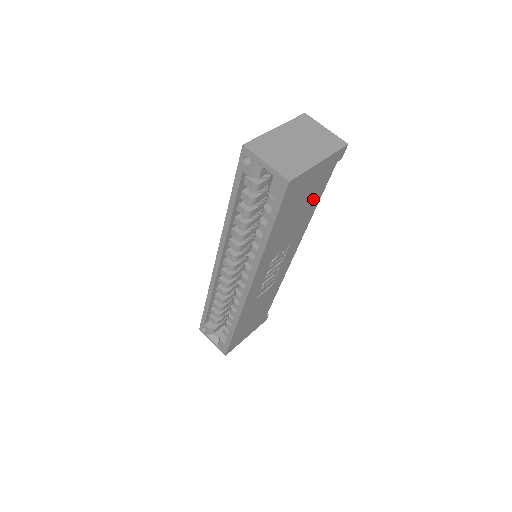
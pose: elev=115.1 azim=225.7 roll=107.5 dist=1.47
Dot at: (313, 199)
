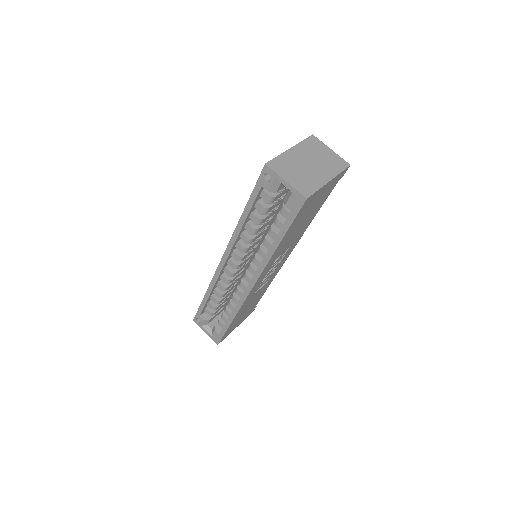
Dot at: (315, 210)
